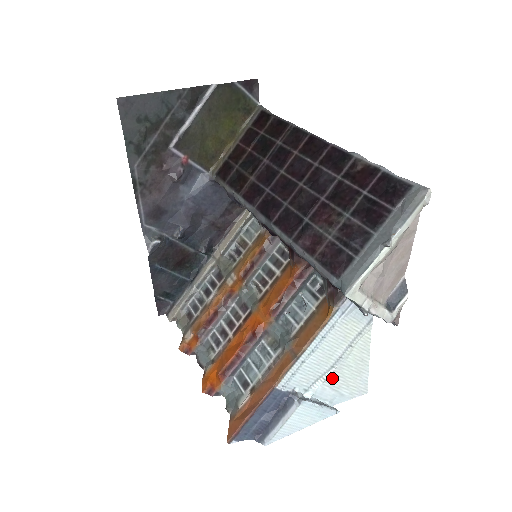
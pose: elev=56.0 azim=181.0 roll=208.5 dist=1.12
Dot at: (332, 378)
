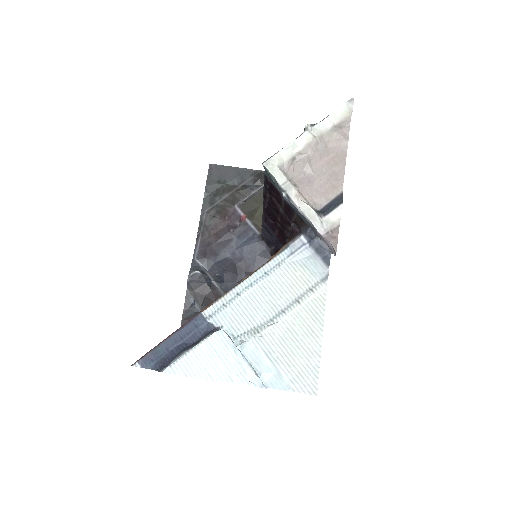
Dot at: (270, 339)
